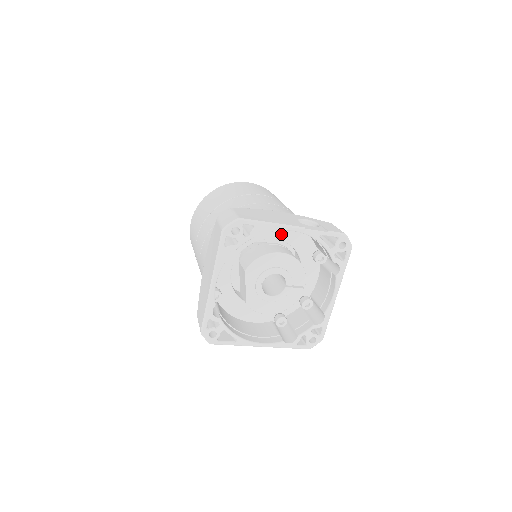
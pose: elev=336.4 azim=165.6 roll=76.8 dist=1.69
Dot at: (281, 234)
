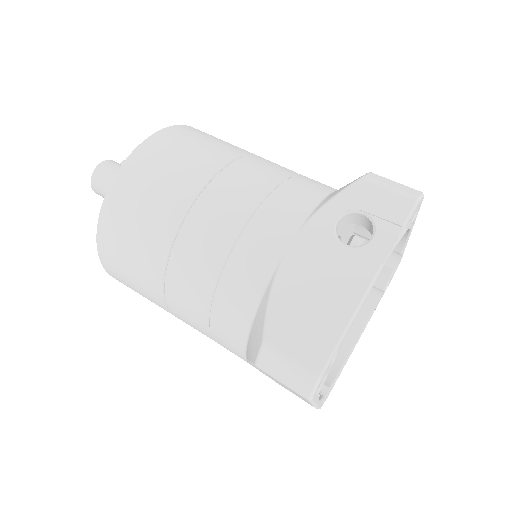
Dot at: occluded
